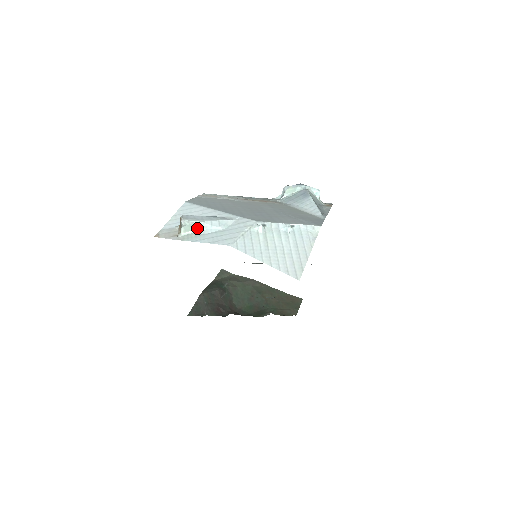
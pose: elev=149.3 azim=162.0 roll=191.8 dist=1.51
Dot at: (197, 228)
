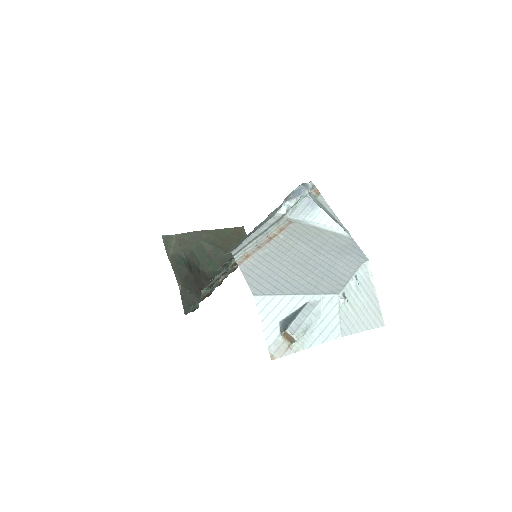
Dot at: (303, 333)
